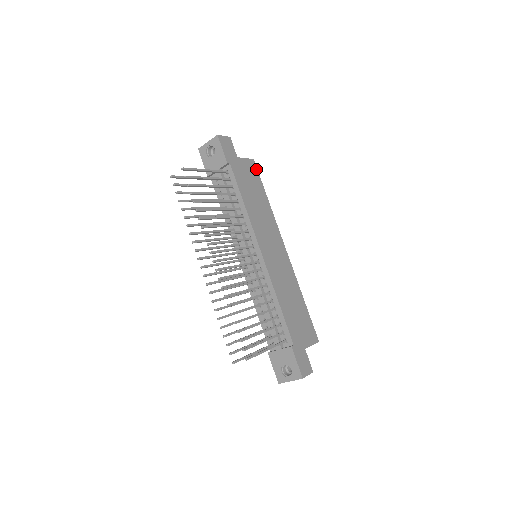
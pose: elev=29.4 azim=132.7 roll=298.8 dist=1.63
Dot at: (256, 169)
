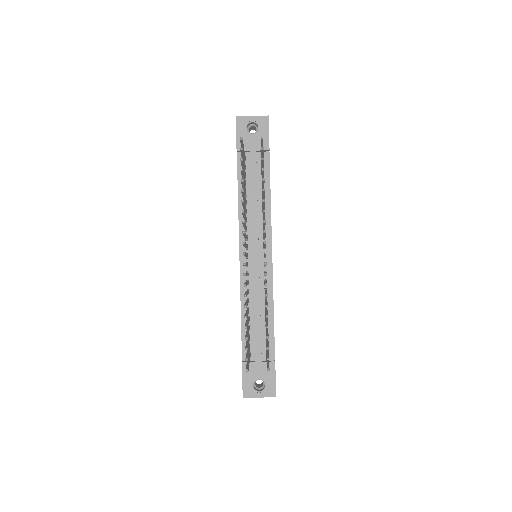
Dot at: occluded
